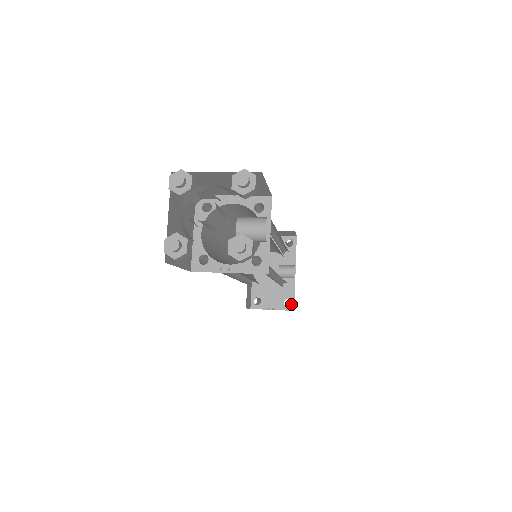
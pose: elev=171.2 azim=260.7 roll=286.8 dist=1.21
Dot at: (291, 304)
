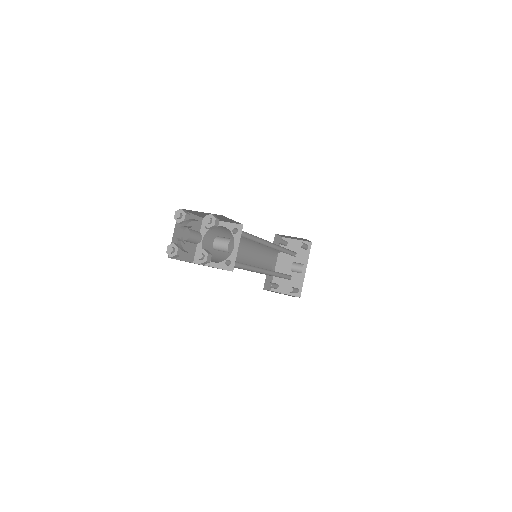
Dot at: (299, 292)
